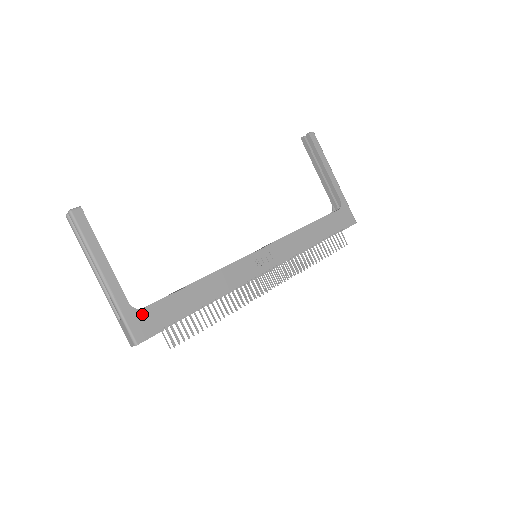
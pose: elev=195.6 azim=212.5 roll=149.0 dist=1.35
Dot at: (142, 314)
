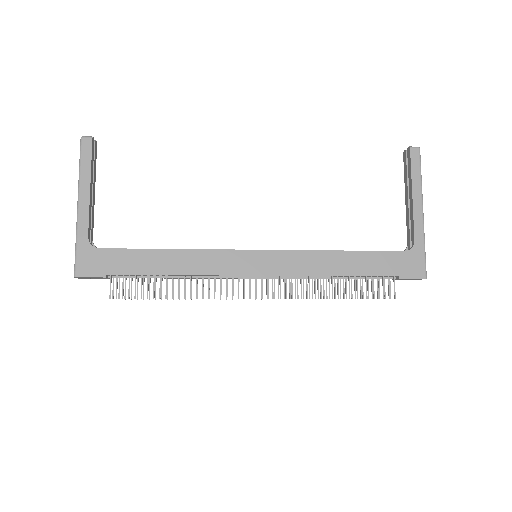
Dot at: (95, 253)
